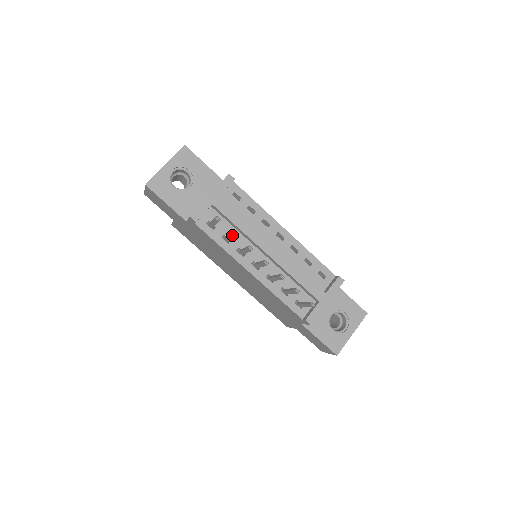
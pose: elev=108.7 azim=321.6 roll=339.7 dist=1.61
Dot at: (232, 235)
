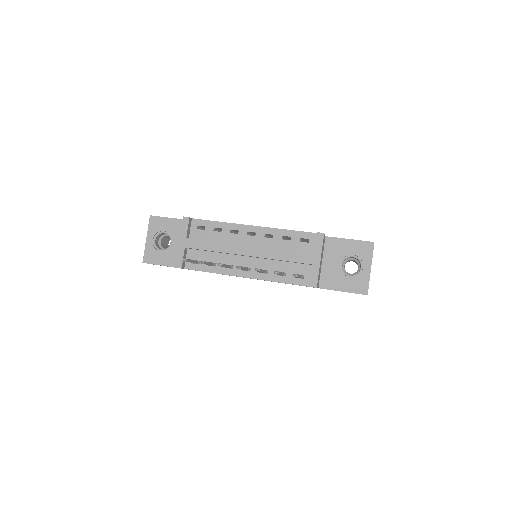
Dot at: occluded
